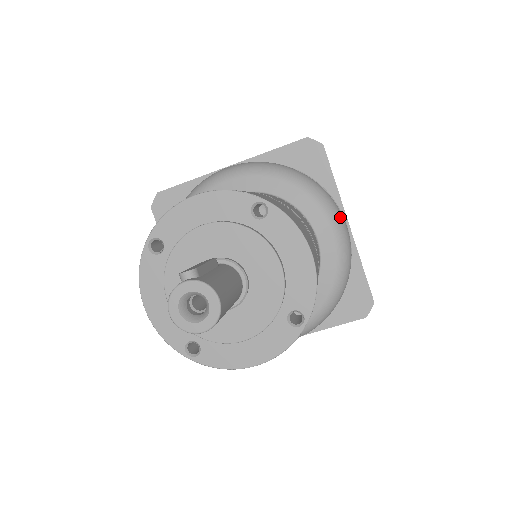
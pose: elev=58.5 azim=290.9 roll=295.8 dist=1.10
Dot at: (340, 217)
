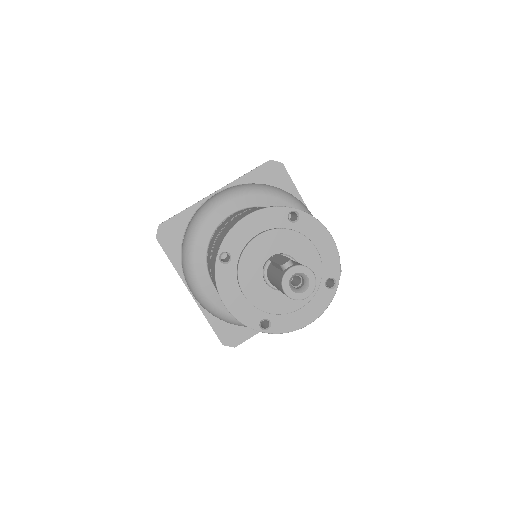
Dot at: (310, 213)
